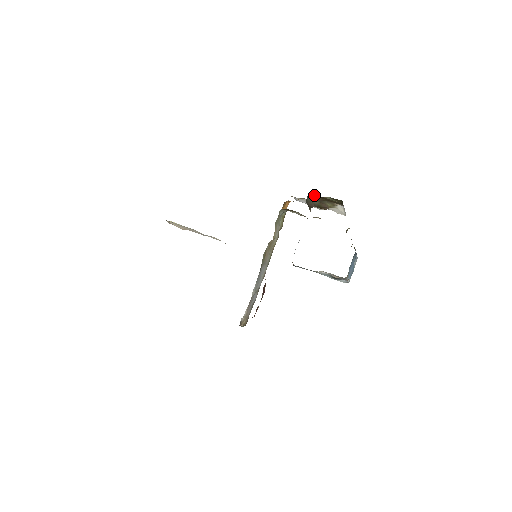
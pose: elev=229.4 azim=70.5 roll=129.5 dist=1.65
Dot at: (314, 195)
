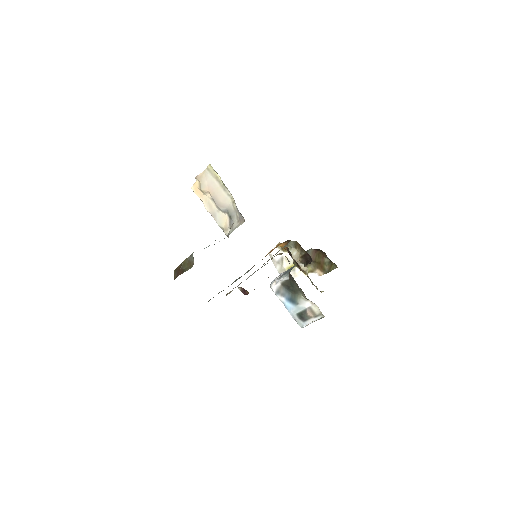
Dot at: (315, 251)
